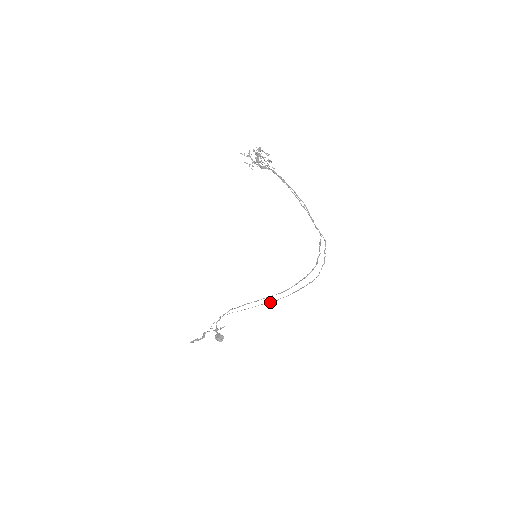
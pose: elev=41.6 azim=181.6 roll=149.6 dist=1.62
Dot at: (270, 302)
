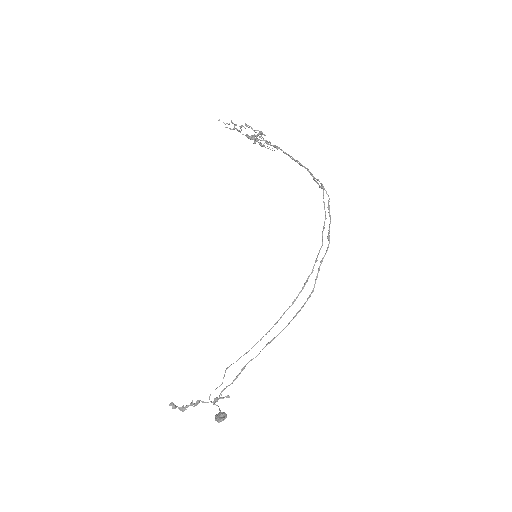
Dot at: (275, 323)
